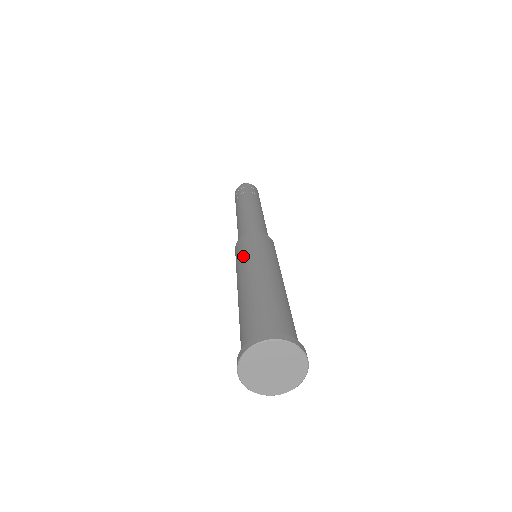
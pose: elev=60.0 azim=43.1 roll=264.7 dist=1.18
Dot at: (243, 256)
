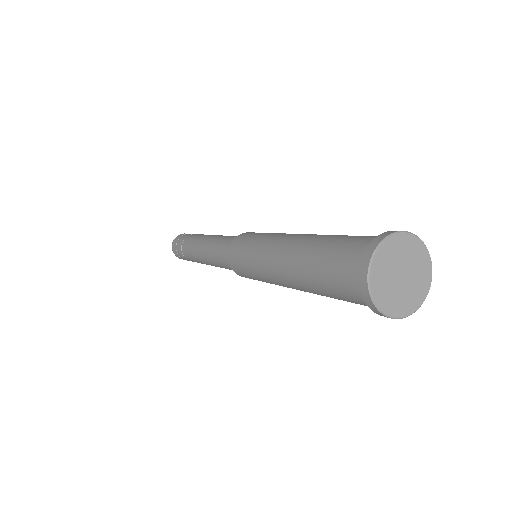
Dot at: (261, 237)
